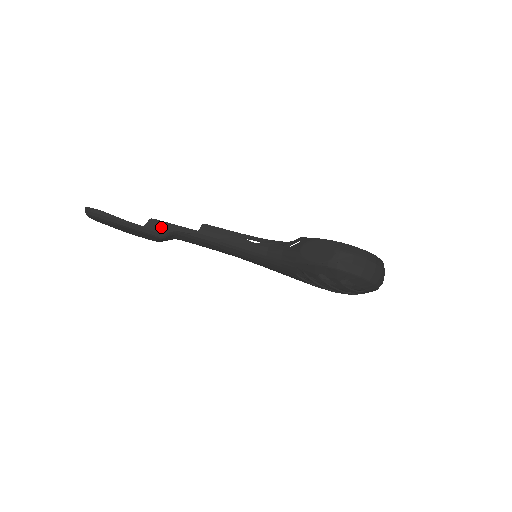
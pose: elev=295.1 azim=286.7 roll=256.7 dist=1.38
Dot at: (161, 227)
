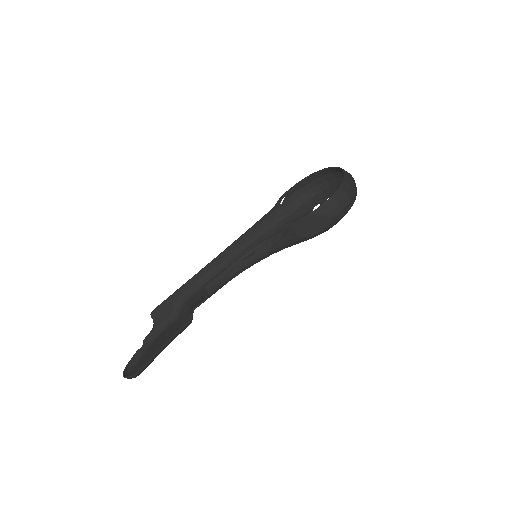
Dot at: (164, 309)
